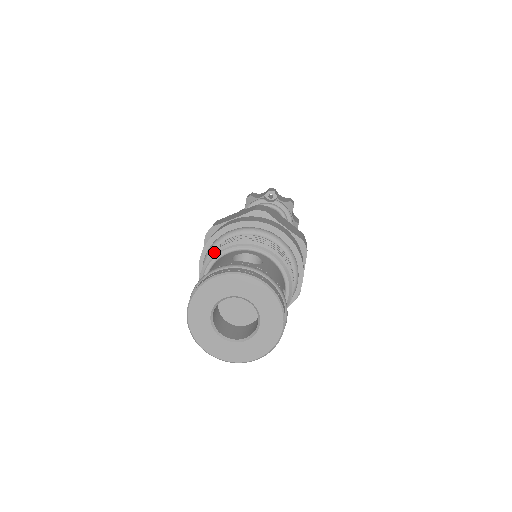
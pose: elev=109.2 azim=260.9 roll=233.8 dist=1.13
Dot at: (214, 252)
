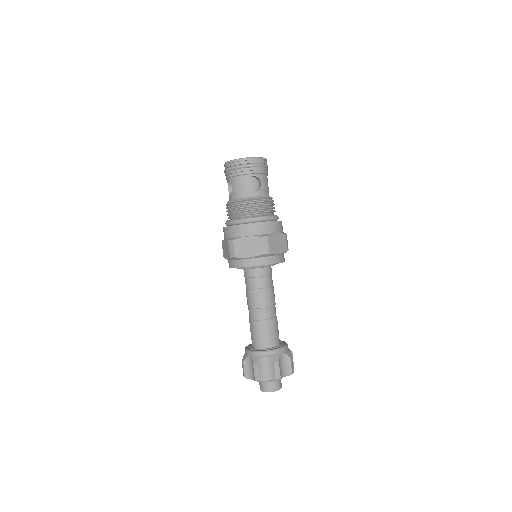
Dot at: occluded
